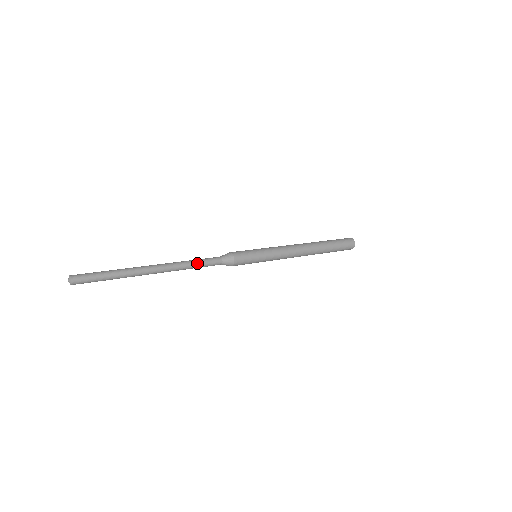
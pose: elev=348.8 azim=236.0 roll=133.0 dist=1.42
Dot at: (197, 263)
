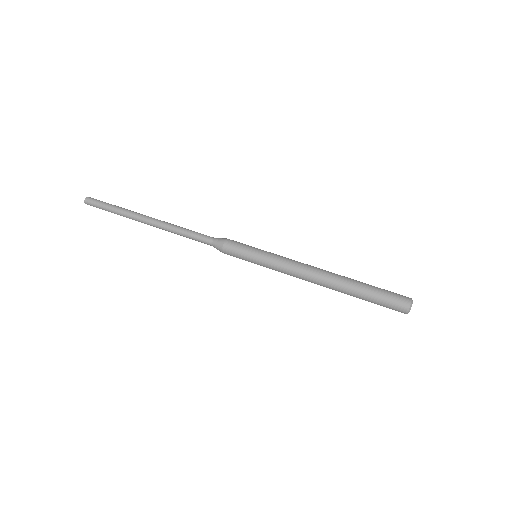
Dot at: (186, 237)
